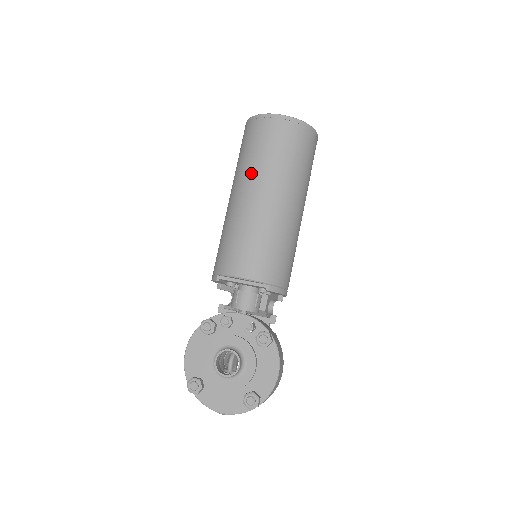
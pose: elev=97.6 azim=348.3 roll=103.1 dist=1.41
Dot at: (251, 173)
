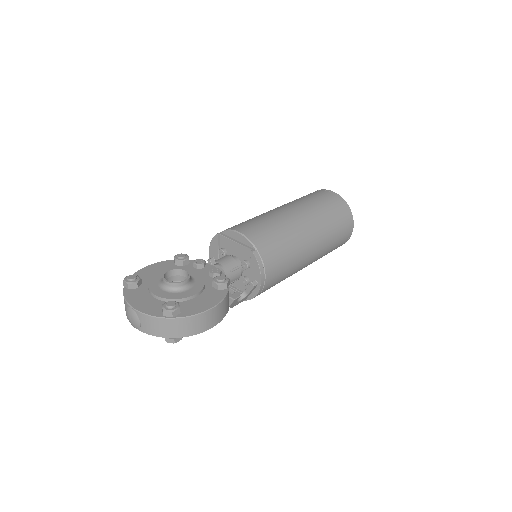
Dot at: (293, 202)
